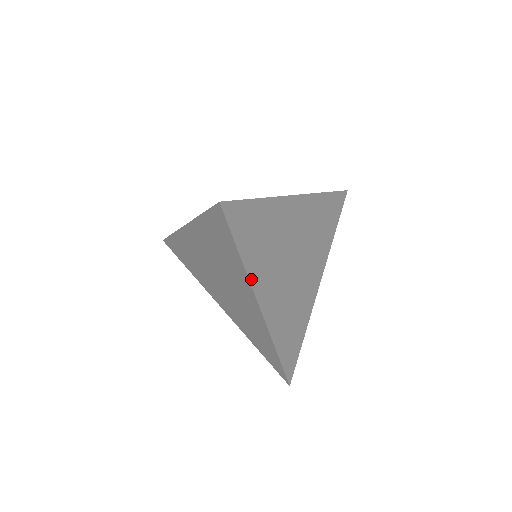
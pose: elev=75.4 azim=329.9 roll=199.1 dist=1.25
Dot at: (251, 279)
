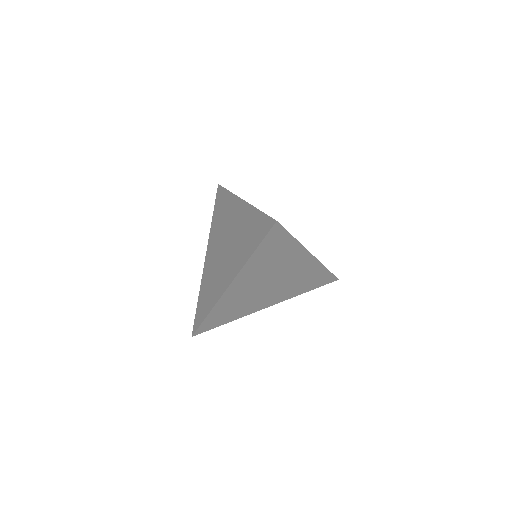
Dot at: (243, 269)
